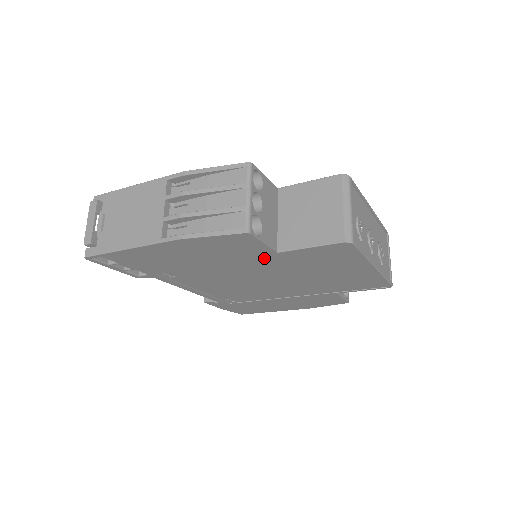
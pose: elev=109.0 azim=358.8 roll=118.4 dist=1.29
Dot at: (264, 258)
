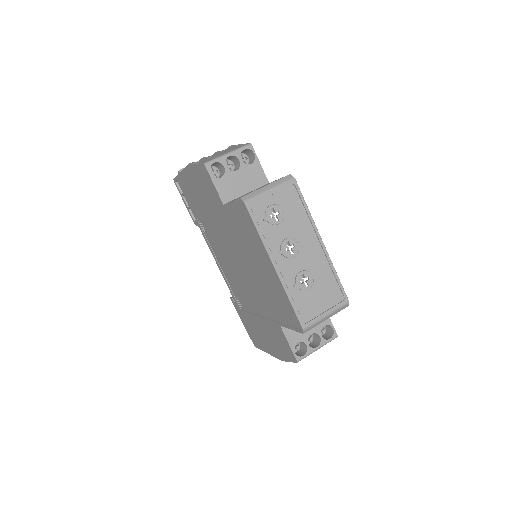
Dot at: (224, 214)
